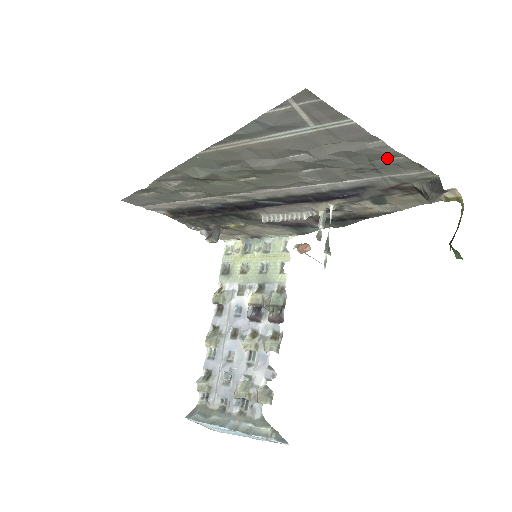
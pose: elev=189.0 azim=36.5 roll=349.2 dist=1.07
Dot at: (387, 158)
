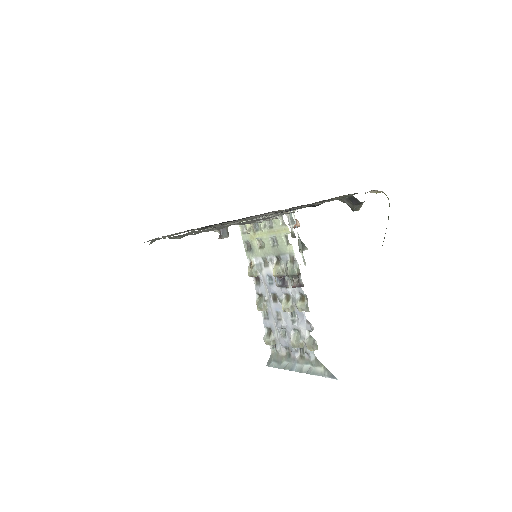
Dot at: (298, 208)
